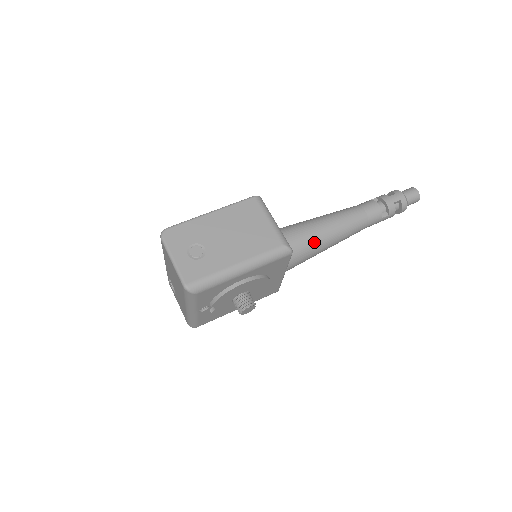
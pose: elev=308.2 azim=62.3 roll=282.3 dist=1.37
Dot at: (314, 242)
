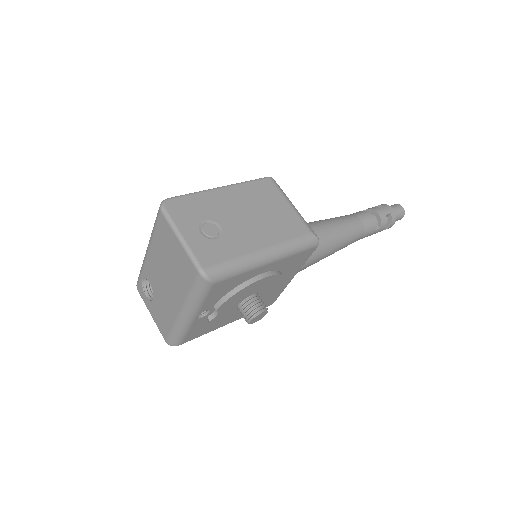
Dot at: occluded
